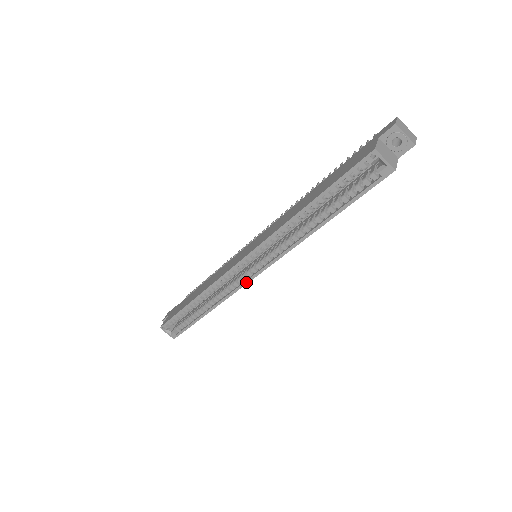
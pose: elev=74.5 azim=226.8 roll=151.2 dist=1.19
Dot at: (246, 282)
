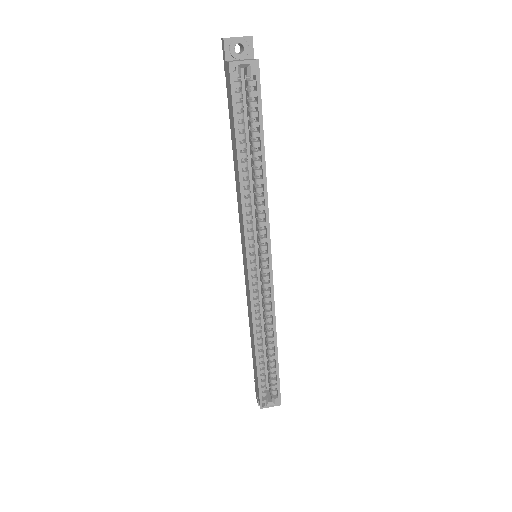
Dot at: (271, 280)
